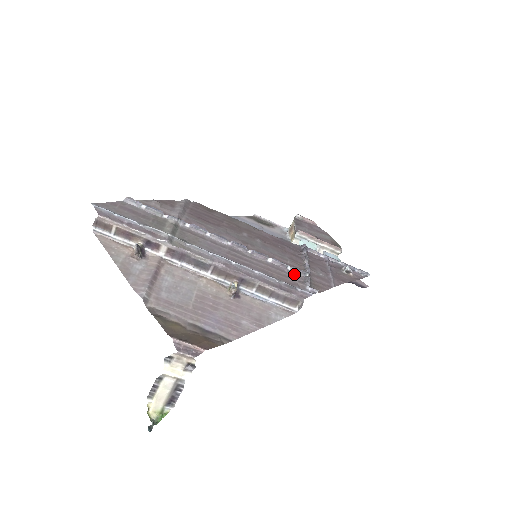
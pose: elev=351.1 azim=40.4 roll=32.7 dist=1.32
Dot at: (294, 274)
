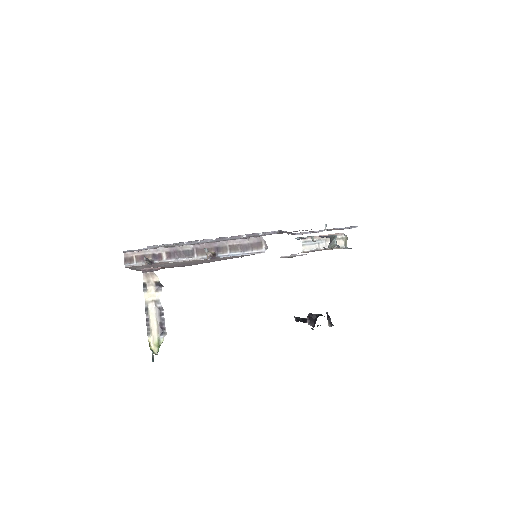
Dot at: occluded
